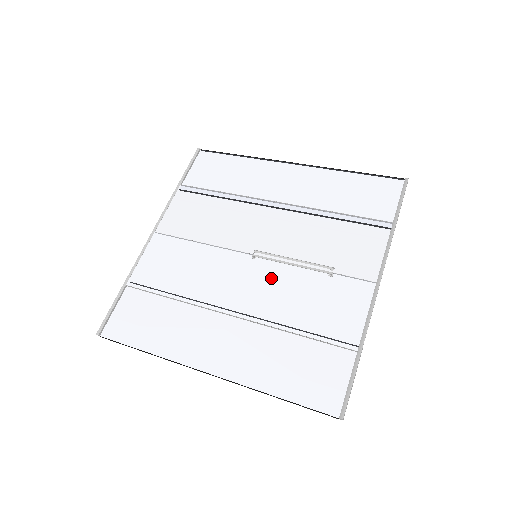
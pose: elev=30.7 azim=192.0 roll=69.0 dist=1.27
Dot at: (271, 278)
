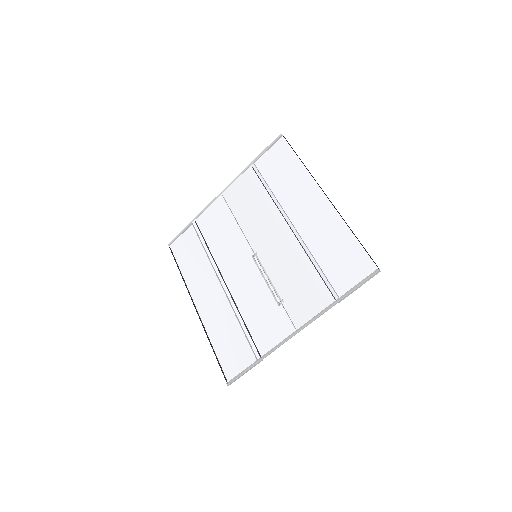
Dot at: (252, 279)
